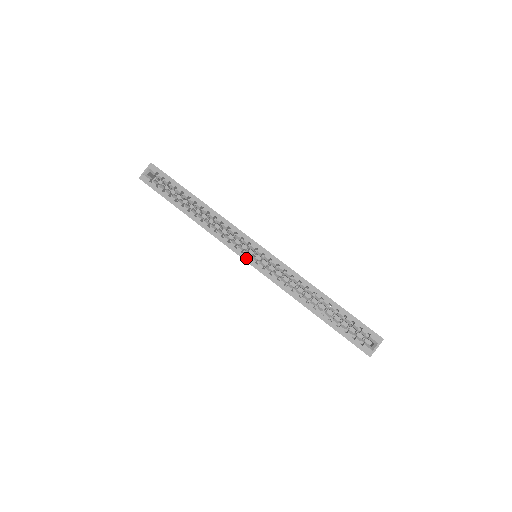
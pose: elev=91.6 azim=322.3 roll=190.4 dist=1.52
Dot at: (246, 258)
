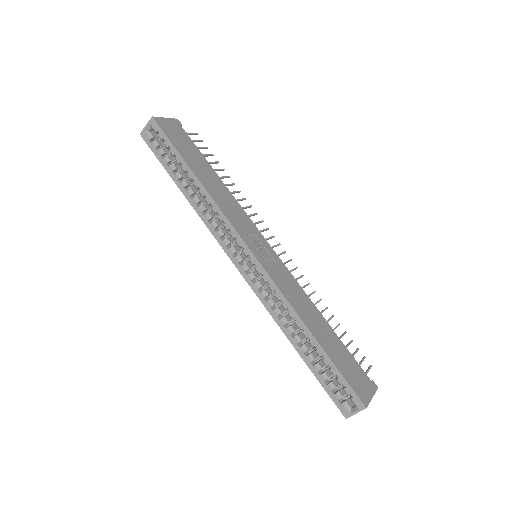
Dot at: (236, 264)
